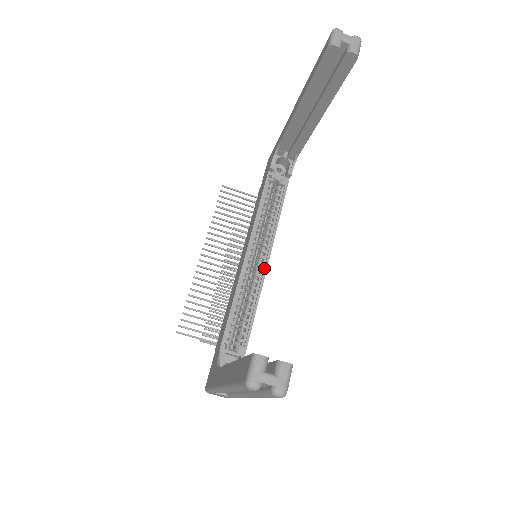
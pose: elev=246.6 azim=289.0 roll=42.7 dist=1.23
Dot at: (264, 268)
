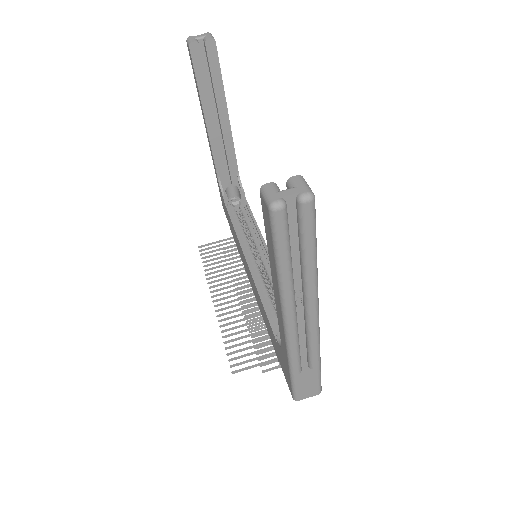
Dot at: occluded
